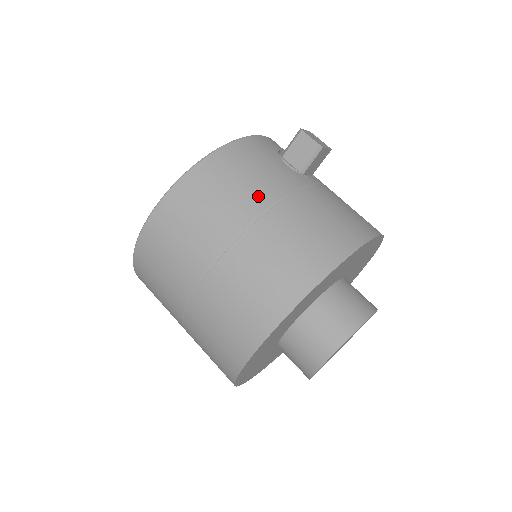
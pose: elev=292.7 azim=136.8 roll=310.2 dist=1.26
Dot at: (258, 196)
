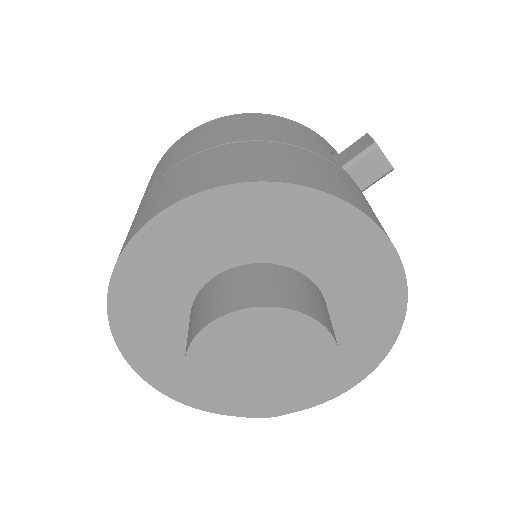
Dot at: (271, 135)
